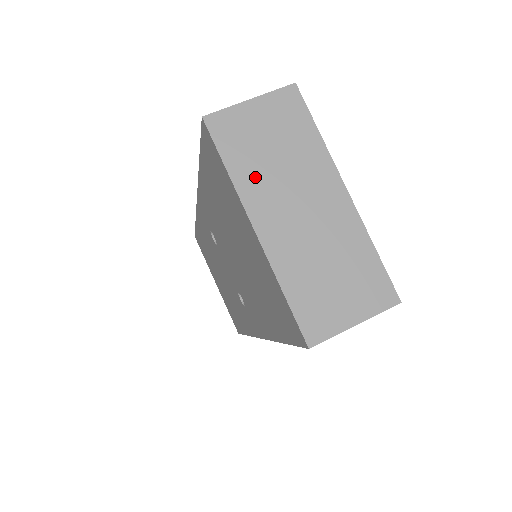
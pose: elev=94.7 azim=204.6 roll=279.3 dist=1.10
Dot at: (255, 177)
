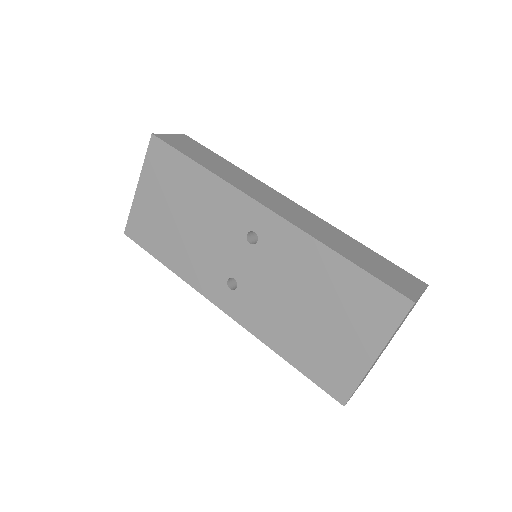
Dot at: occluded
